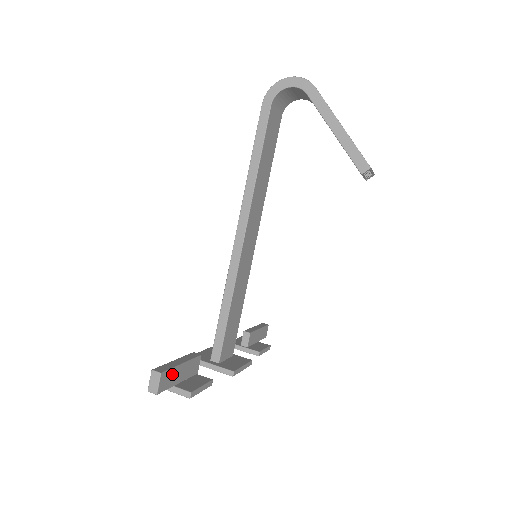
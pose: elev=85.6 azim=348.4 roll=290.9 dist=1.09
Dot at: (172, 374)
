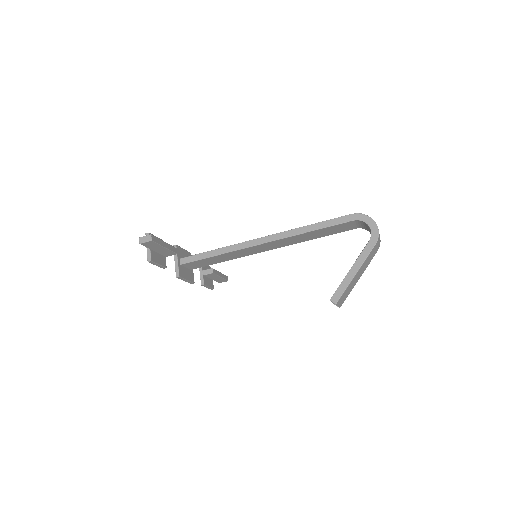
Dot at: (155, 245)
